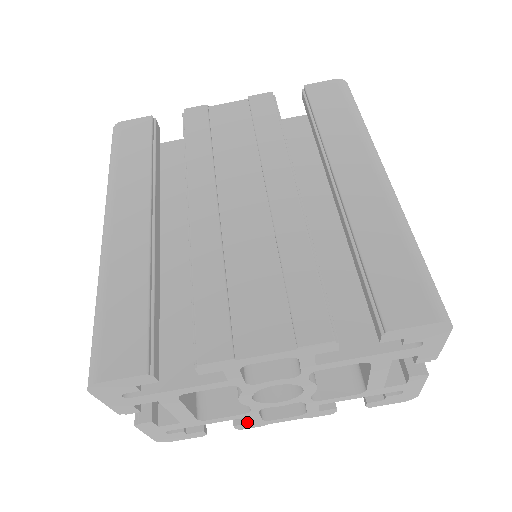
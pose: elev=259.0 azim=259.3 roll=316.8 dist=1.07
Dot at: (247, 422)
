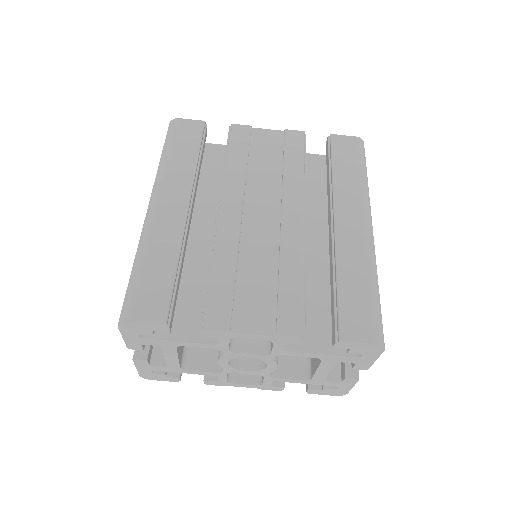
Dot at: (215, 380)
